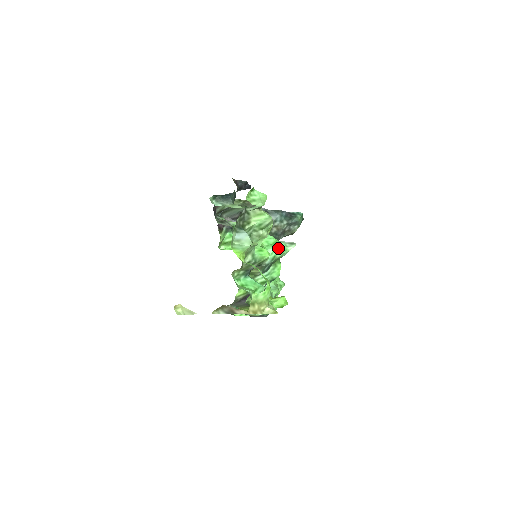
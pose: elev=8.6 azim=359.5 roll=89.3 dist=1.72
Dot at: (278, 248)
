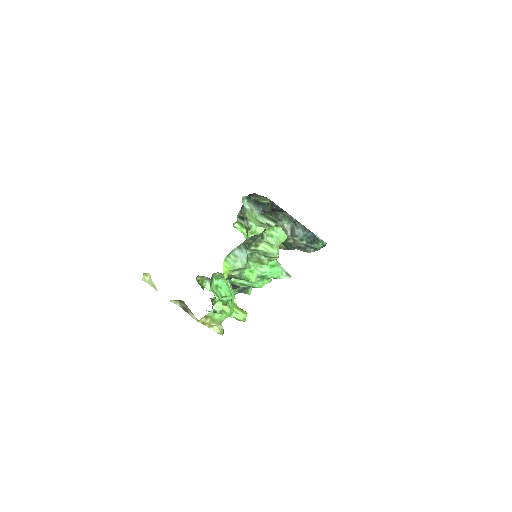
Dot at: (273, 271)
